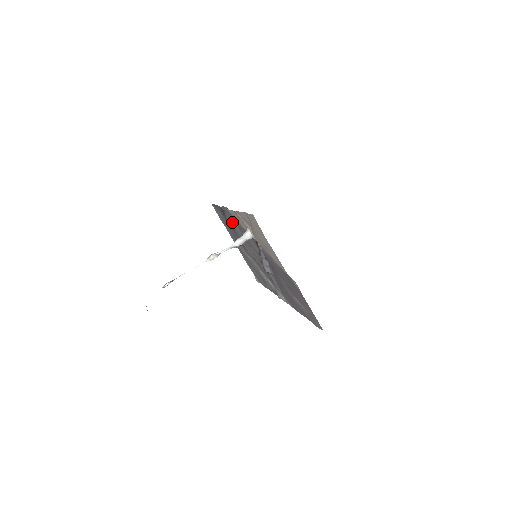
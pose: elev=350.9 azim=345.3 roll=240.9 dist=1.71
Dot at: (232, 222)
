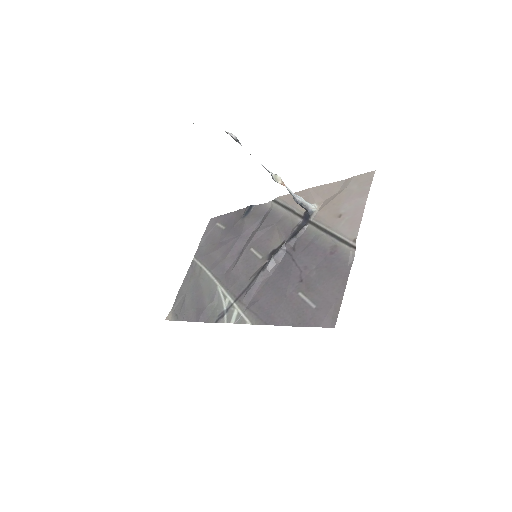
Dot at: (251, 222)
